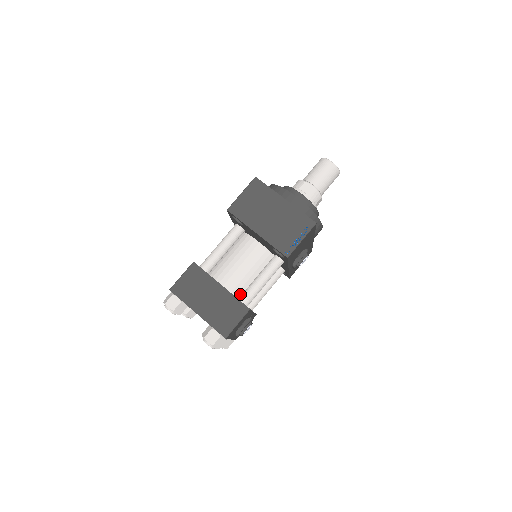
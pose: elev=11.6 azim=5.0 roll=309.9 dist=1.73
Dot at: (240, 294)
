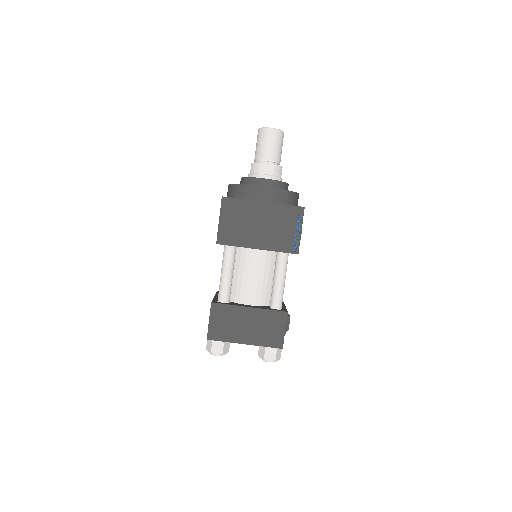
Dot at: (267, 301)
